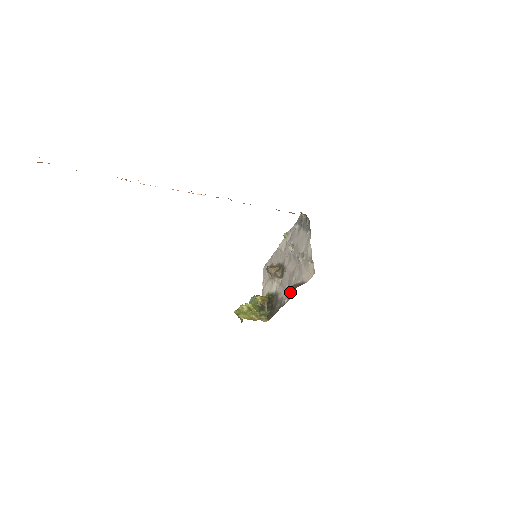
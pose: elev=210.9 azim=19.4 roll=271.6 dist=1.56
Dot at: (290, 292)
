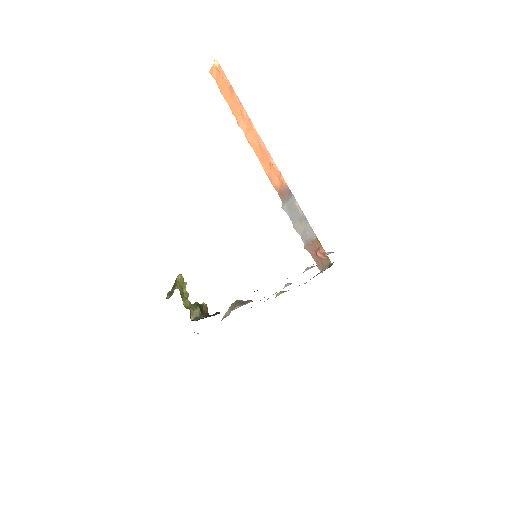
Dot at: occluded
